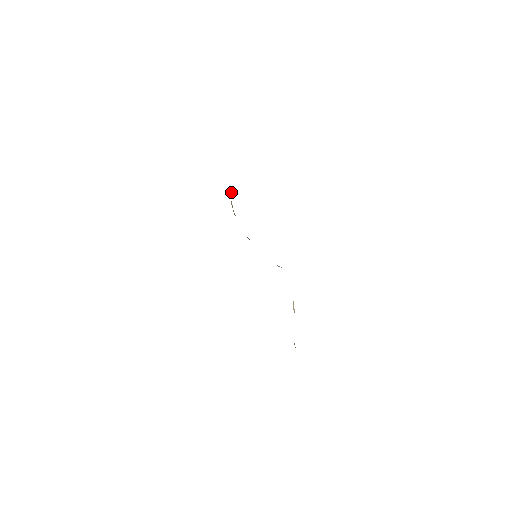
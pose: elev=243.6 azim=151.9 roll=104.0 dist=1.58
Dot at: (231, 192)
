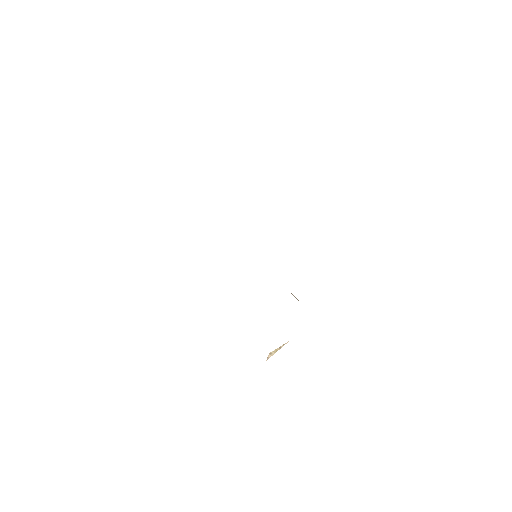
Dot at: occluded
